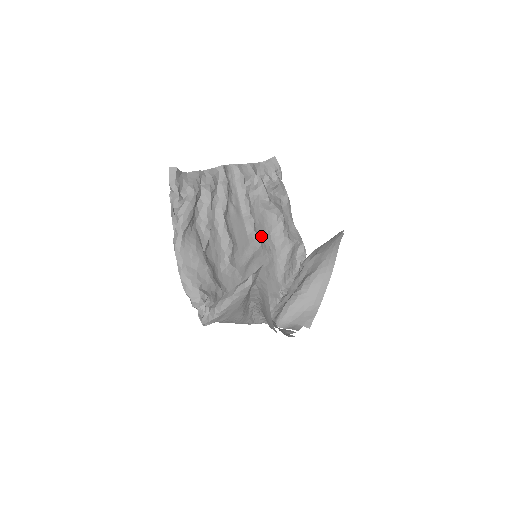
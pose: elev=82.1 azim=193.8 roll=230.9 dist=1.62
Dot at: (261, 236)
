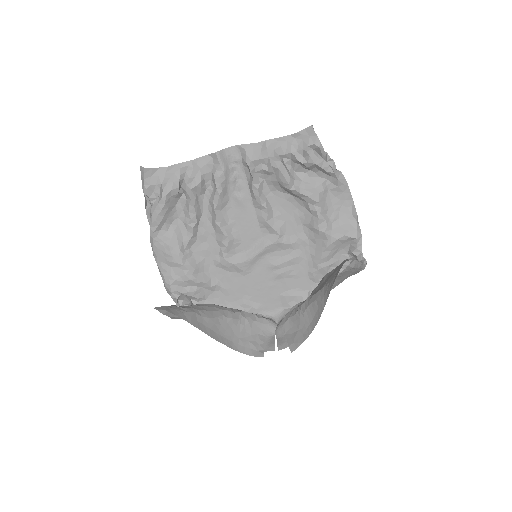
Dot at: (283, 228)
